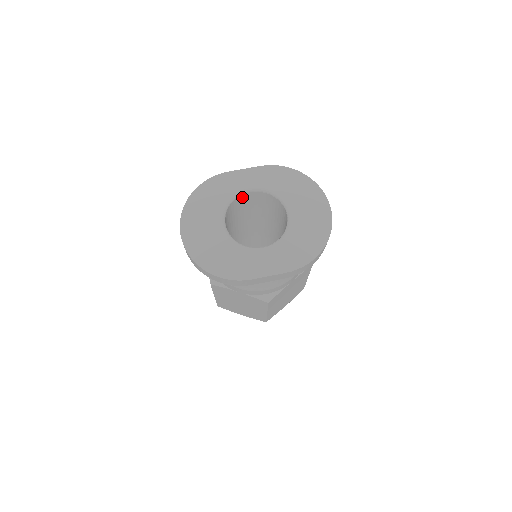
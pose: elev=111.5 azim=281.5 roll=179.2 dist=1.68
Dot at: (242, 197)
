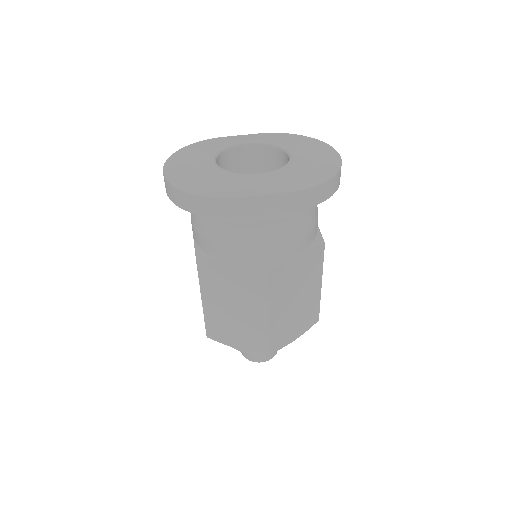
Dot at: (238, 152)
